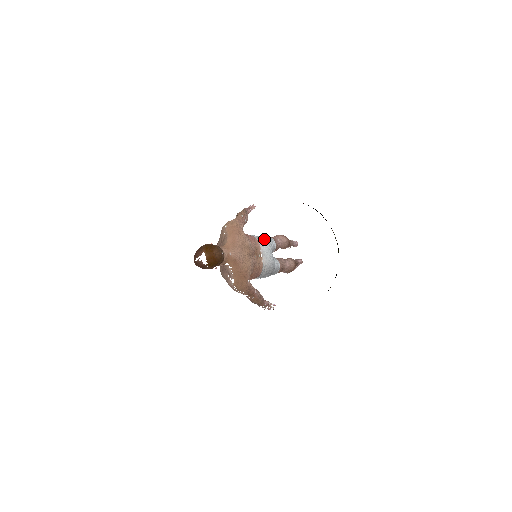
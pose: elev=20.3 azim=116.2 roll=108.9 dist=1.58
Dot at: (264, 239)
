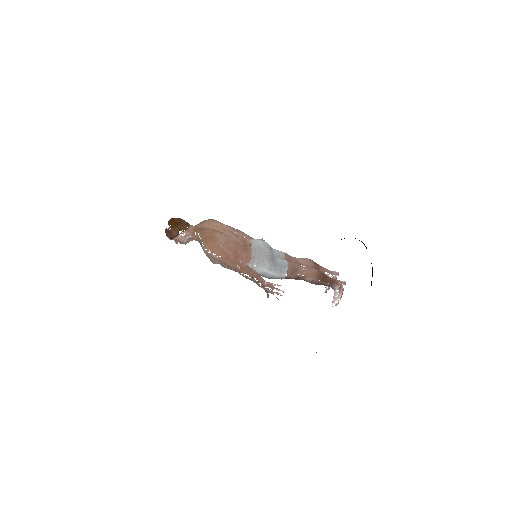
Dot at: occluded
